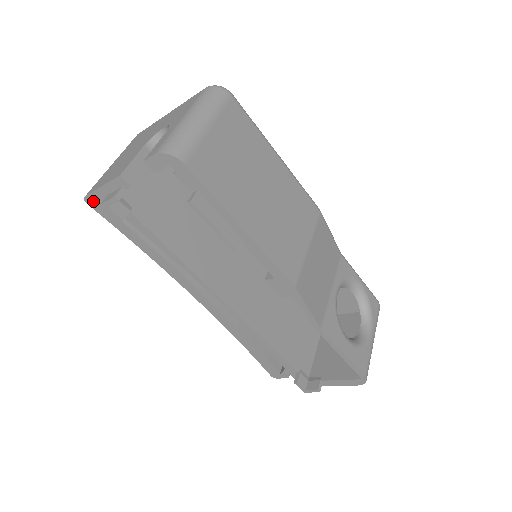
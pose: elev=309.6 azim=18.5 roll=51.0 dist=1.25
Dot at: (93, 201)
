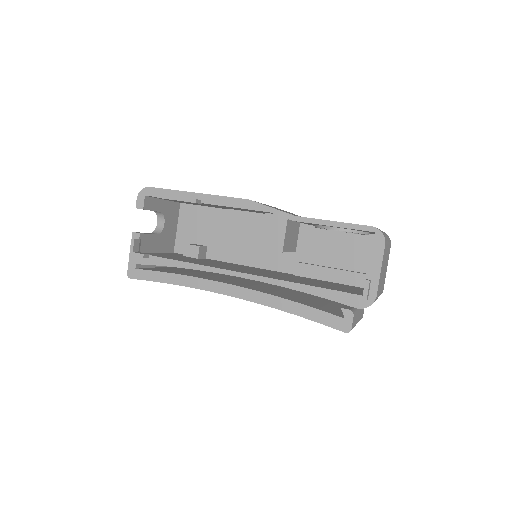
Dot at: (132, 272)
